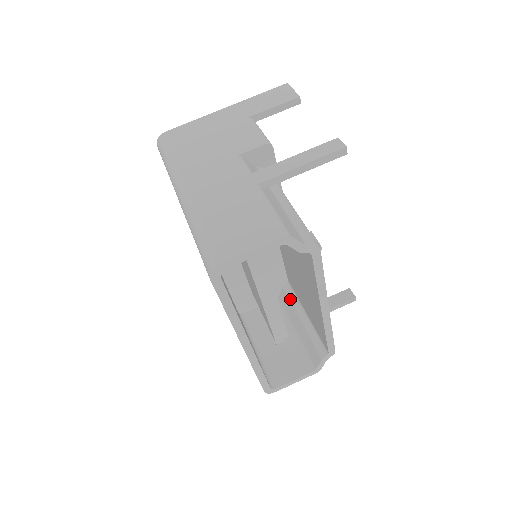
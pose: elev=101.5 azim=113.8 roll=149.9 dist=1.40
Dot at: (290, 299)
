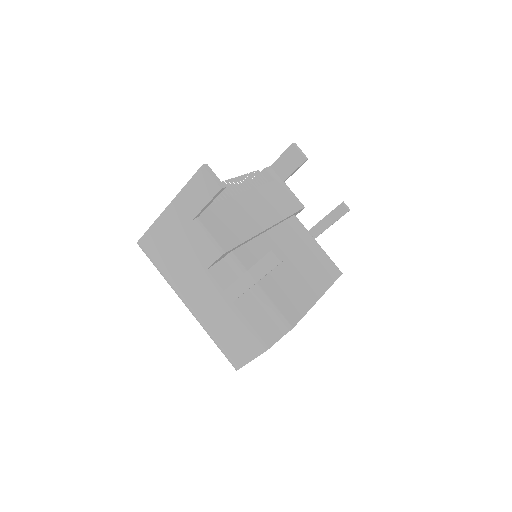
Dot at: occluded
